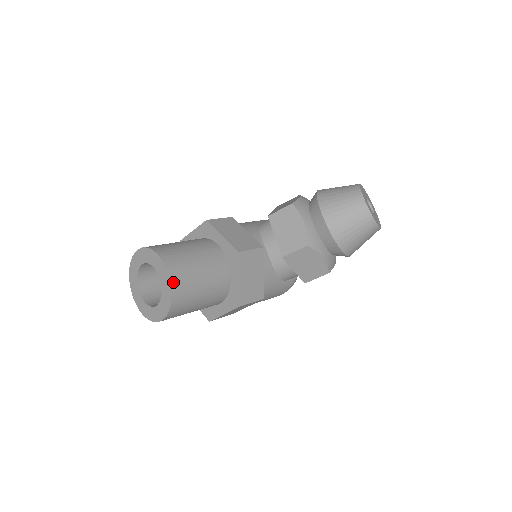
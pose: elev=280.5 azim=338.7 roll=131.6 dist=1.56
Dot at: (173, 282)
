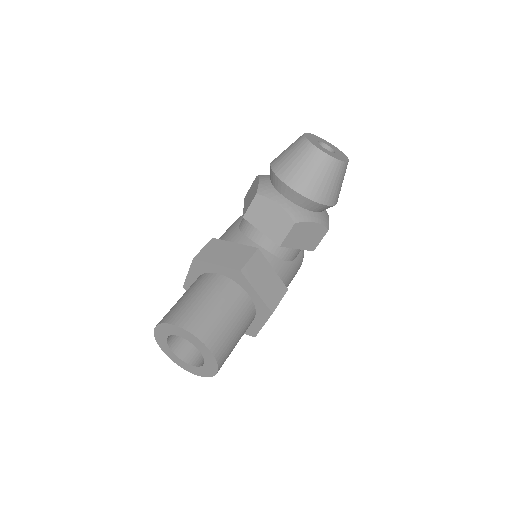
Dot at: (204, 340)
